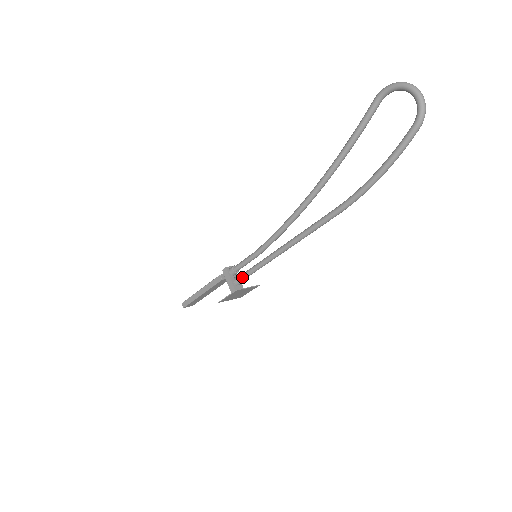
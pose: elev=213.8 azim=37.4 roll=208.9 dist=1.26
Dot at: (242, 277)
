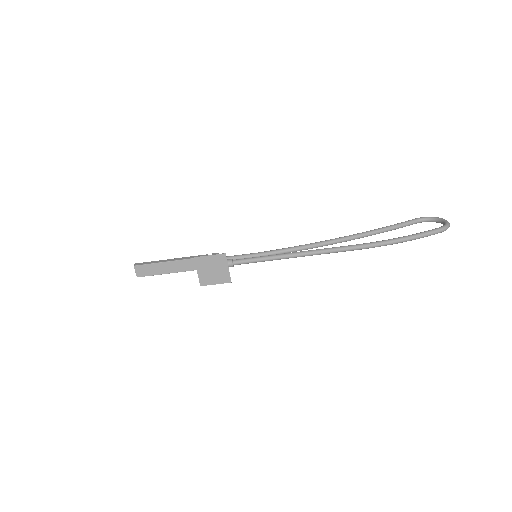
Dot at: (231, 259)
